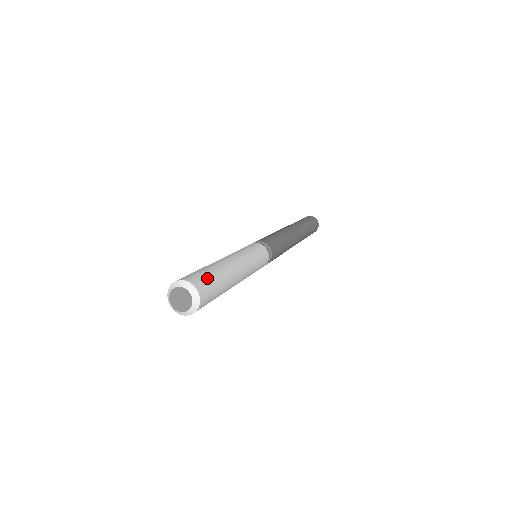
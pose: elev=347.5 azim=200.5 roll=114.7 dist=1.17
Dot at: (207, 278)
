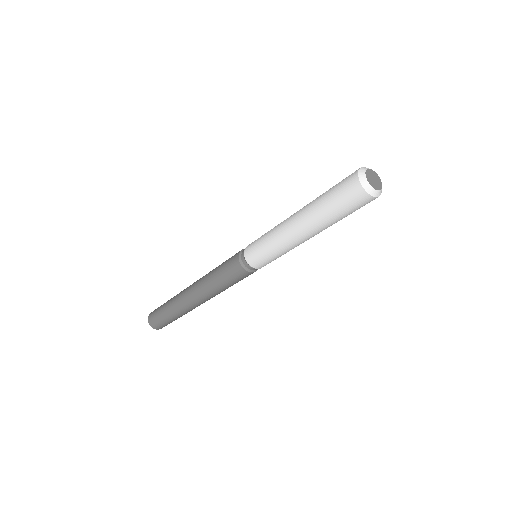
Dot at: occluded
